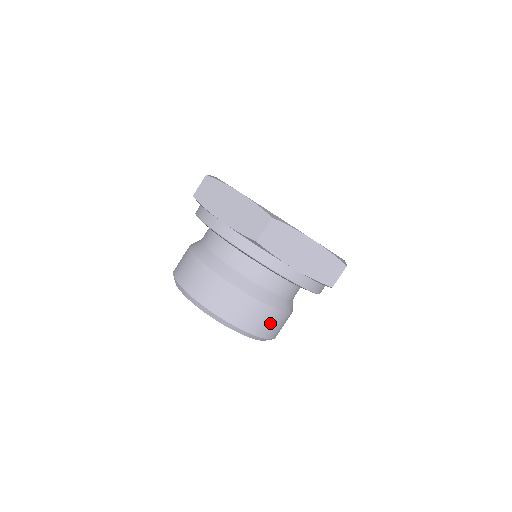
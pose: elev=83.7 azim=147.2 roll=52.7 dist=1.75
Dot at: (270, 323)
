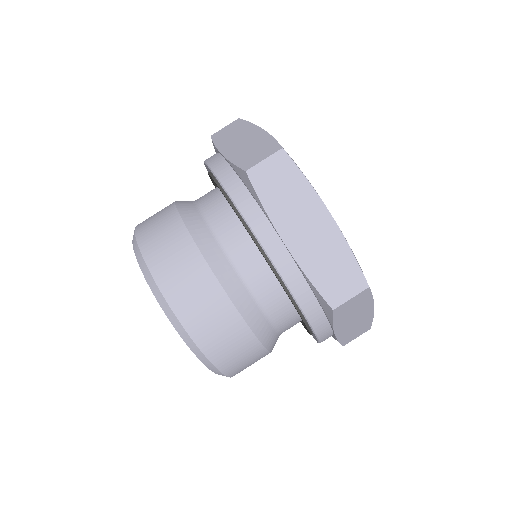
Dot at: occluded
